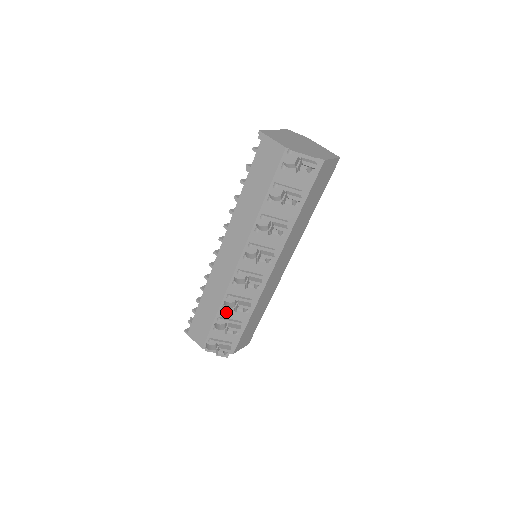
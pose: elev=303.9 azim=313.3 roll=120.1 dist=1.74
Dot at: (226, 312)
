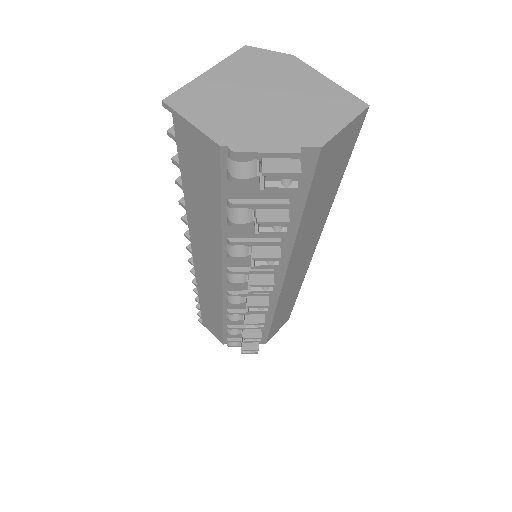
Dot at: occluded
